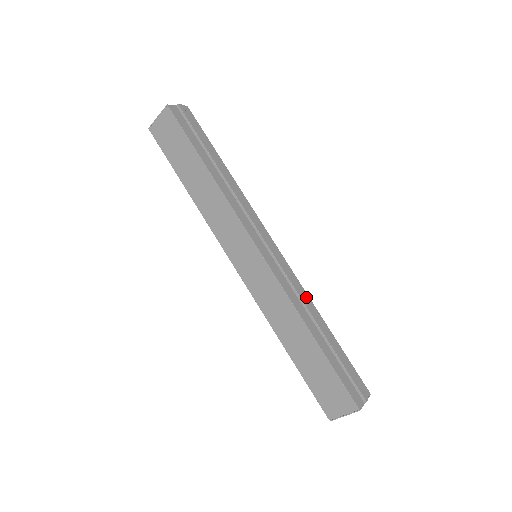
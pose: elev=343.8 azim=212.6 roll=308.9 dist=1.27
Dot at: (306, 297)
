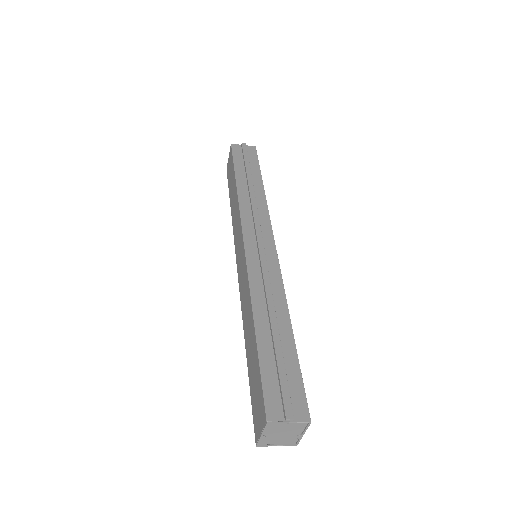
Dot at: (280, 293)
